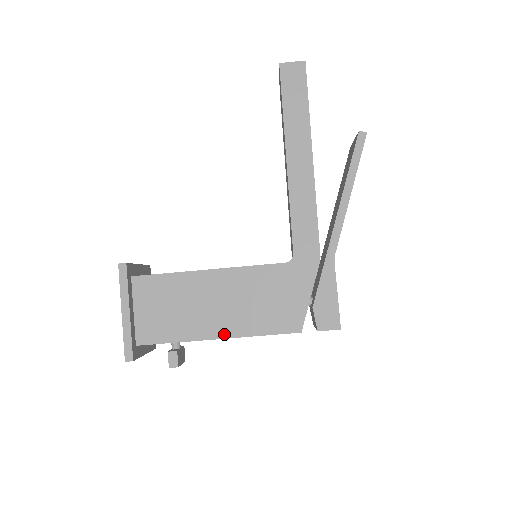
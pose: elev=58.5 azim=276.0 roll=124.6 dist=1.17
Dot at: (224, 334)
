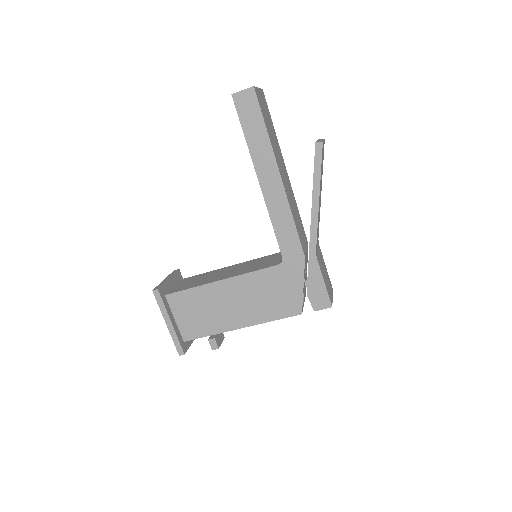
Dot at: (244, 324)
